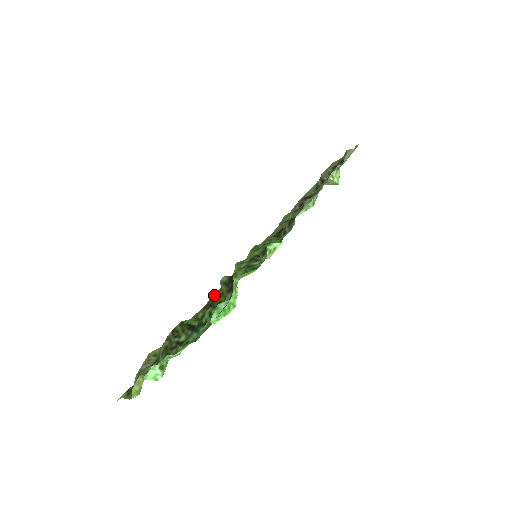
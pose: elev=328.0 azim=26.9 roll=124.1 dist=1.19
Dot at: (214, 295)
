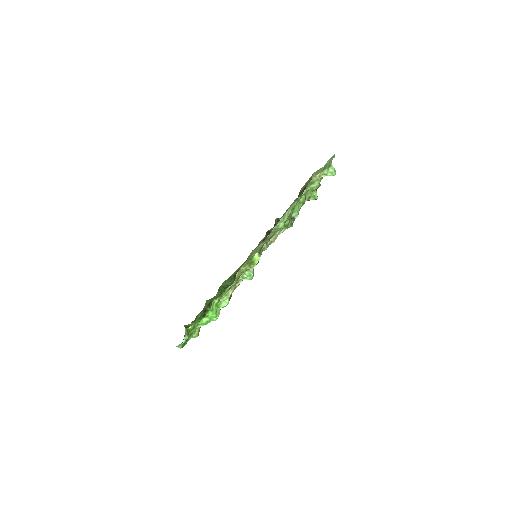
Dot at: occluded
